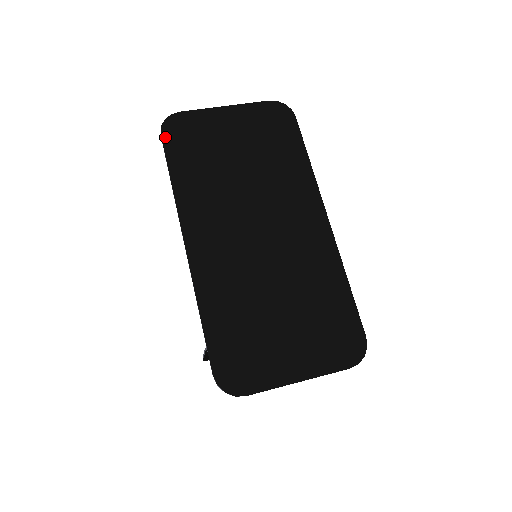
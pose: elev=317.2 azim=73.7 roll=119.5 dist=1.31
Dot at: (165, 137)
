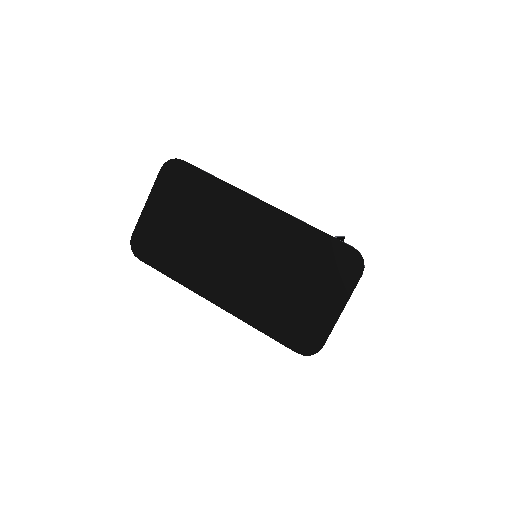
Dot at: (142, 258)
